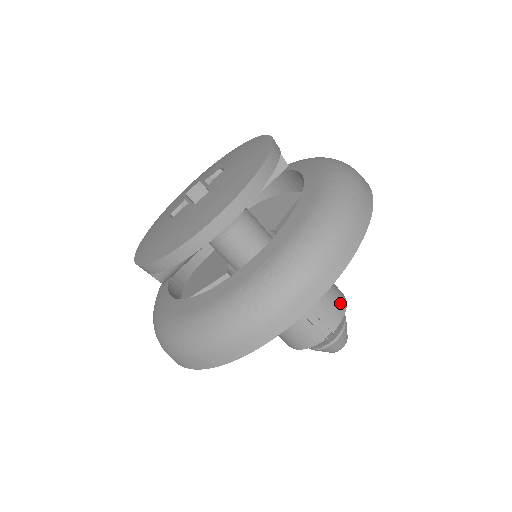
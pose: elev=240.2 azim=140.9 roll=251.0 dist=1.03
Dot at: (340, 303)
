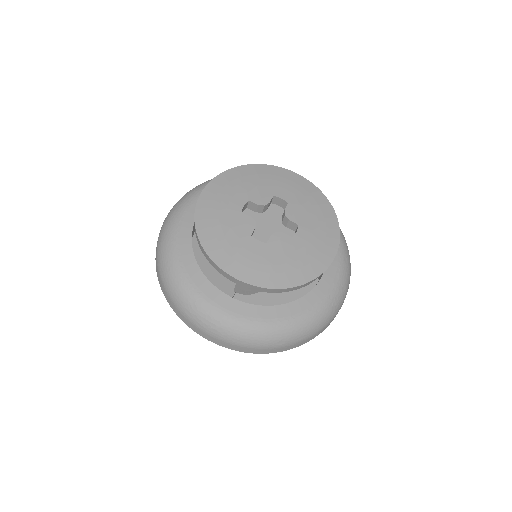
Dot at: occluded
